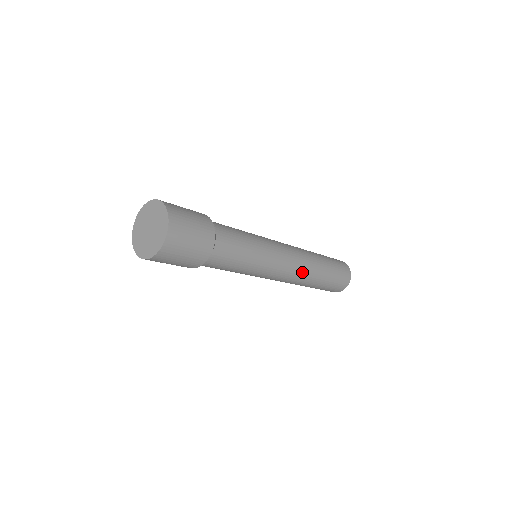
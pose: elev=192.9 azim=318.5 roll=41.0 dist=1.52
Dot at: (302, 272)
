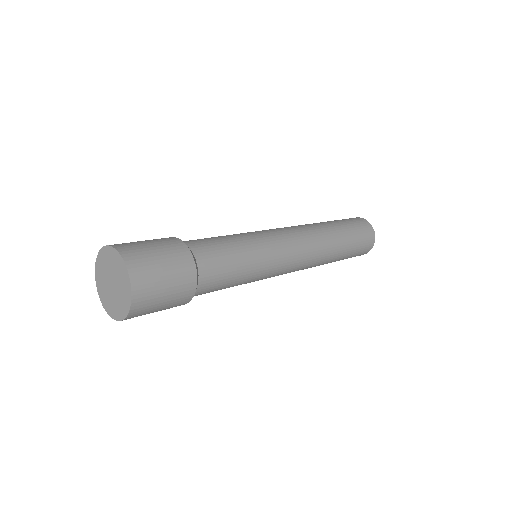
Dot at: (310, 266)
